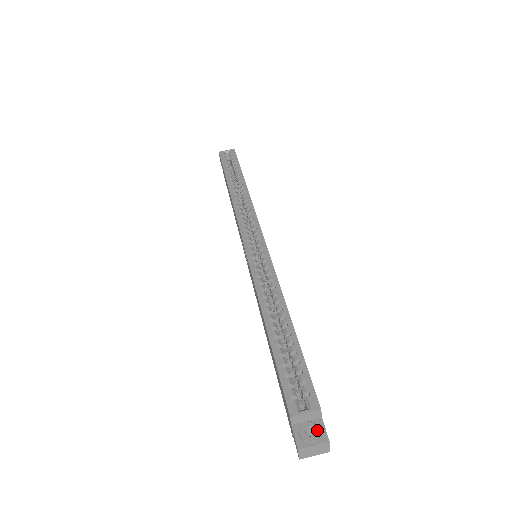
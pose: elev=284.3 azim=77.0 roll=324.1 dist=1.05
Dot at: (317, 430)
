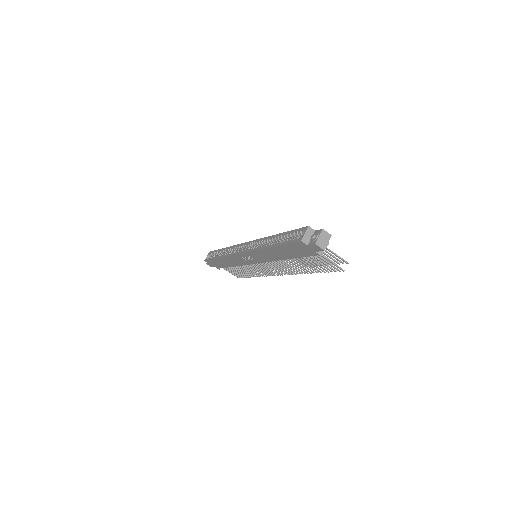
Dot at: (316, 233)
